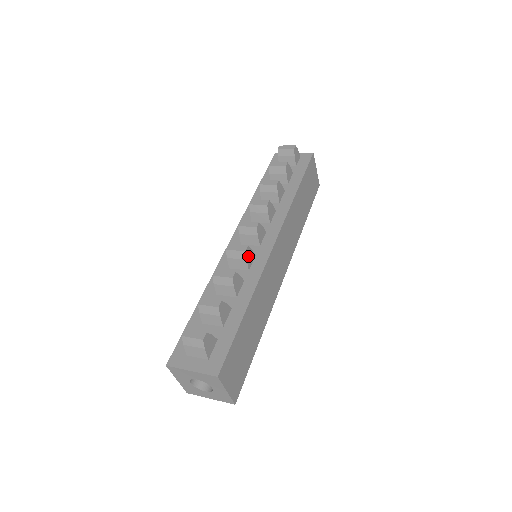
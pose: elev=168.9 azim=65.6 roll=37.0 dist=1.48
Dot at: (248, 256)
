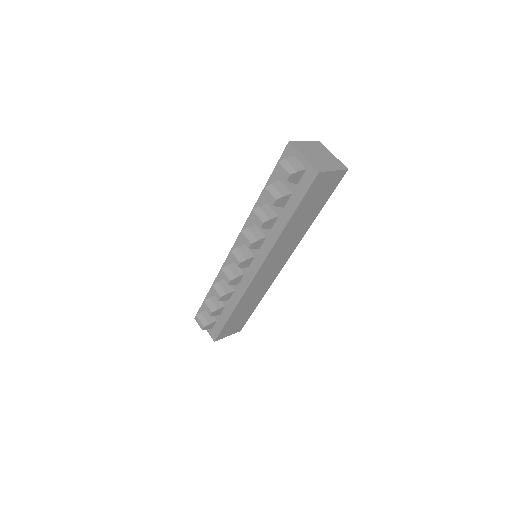
Dot at: (233, 282)
